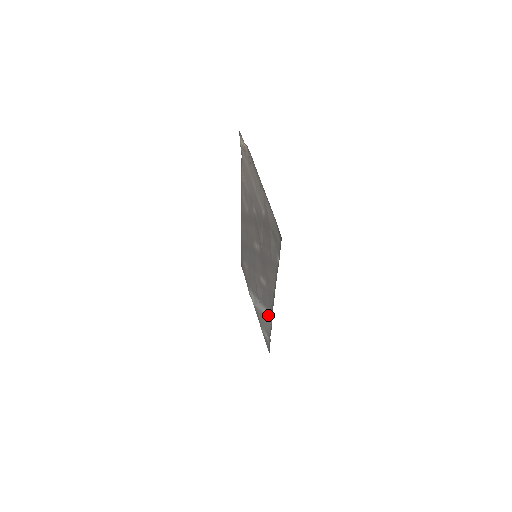
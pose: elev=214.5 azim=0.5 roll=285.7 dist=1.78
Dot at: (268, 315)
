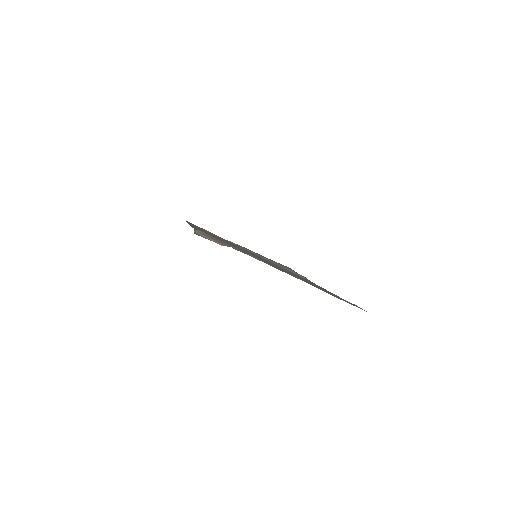
Dot at: occluded
